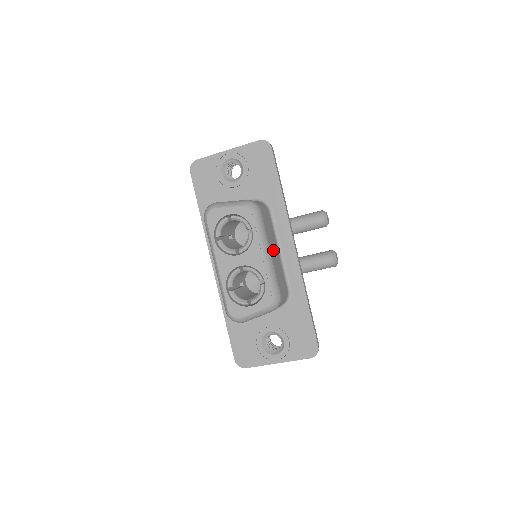
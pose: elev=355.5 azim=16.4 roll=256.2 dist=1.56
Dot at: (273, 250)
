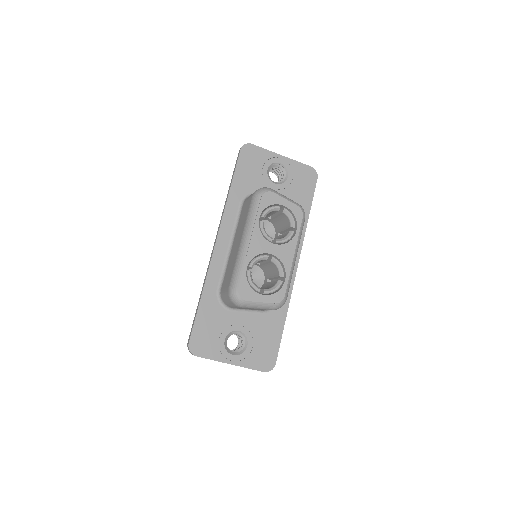
Dot at: occluded
